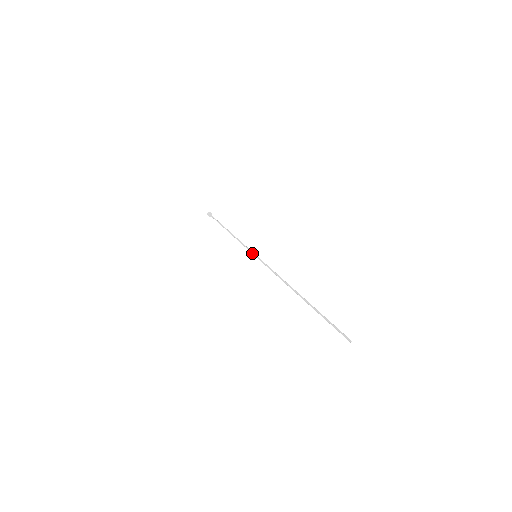
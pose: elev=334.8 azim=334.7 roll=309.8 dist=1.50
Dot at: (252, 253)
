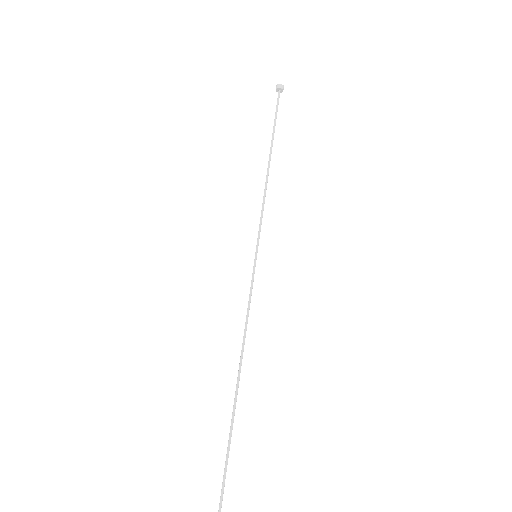
Dot at: (257, 245)
